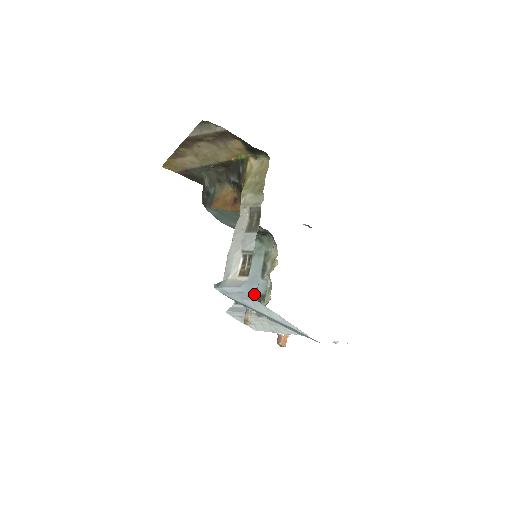
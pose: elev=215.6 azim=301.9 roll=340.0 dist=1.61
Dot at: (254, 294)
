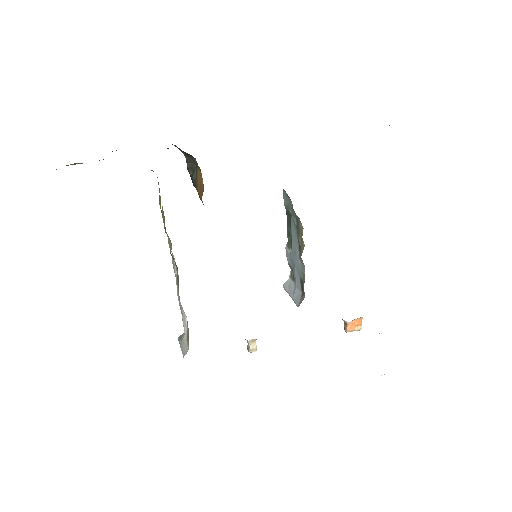
Dot at: (297, 276)
